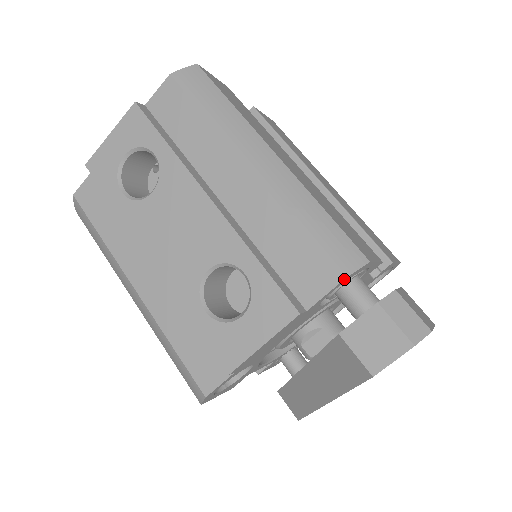
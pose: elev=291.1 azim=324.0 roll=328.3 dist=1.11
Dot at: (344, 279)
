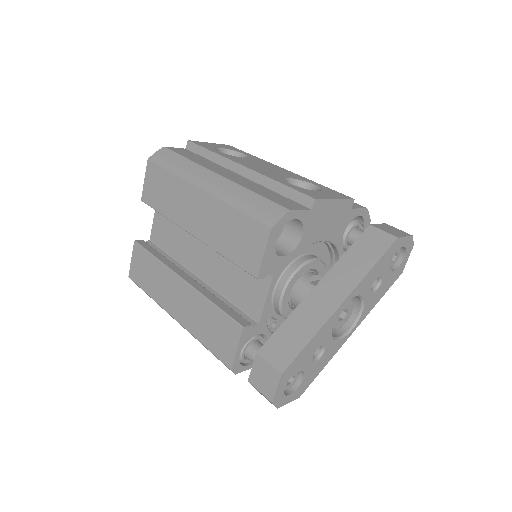
Dot at: (367, 209)
